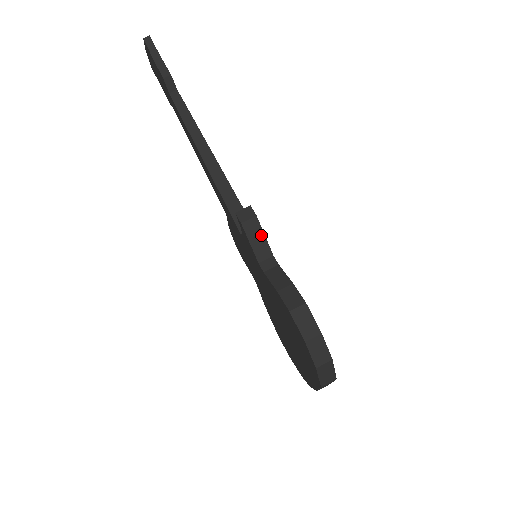
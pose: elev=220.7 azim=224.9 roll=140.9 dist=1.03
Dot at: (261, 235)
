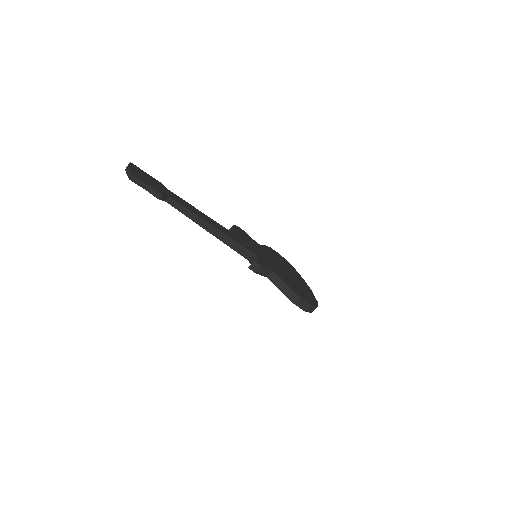
Dot at: (265, 270)
